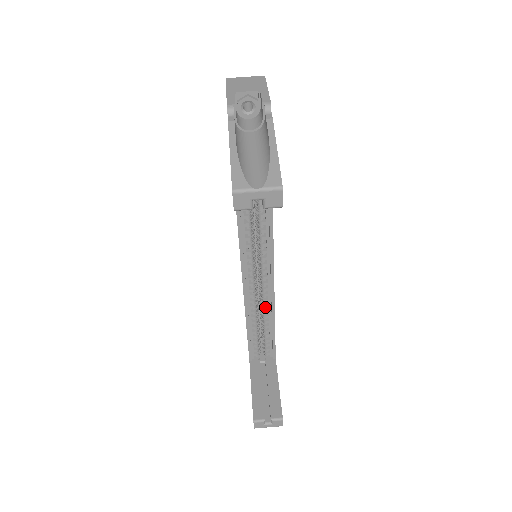
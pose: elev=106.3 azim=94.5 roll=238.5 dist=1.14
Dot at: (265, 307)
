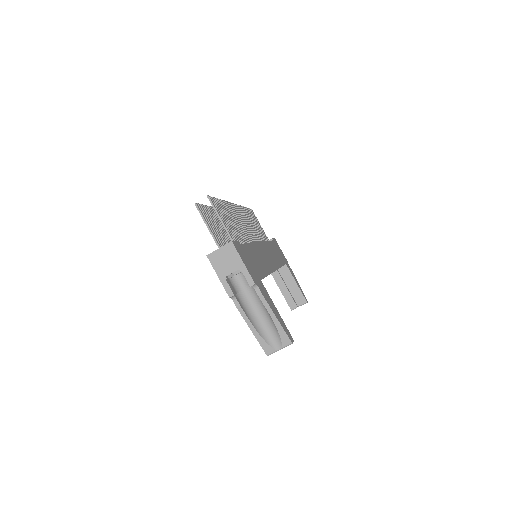
Dot at: occluded
